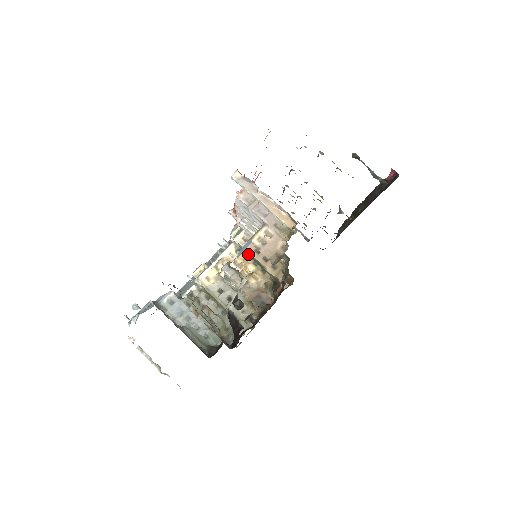
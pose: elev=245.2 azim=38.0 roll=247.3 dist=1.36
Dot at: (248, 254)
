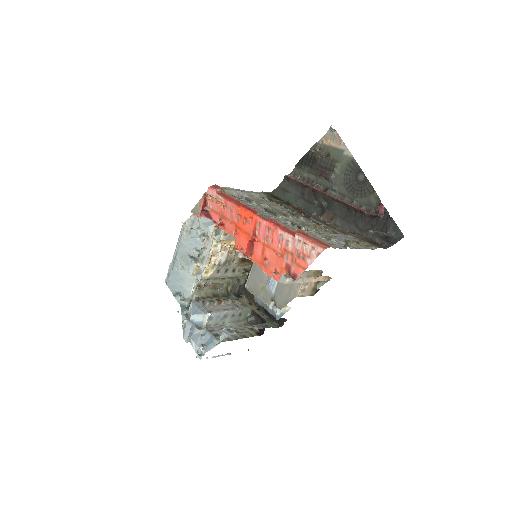
Dot at: occluded
